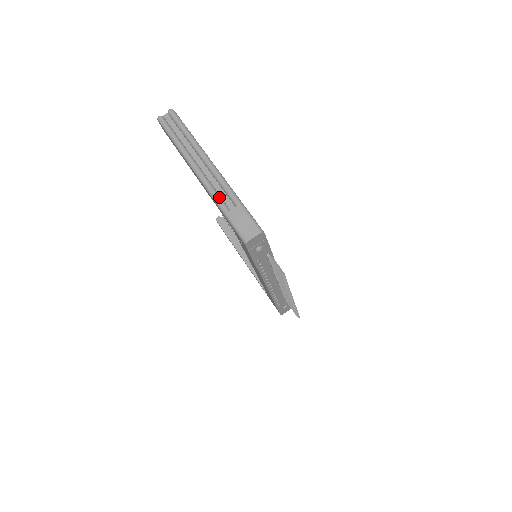
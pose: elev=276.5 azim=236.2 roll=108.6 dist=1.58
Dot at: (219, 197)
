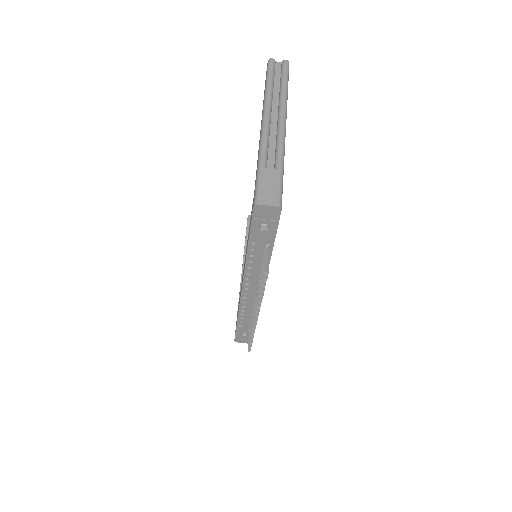
Dot at: (266, 151)
